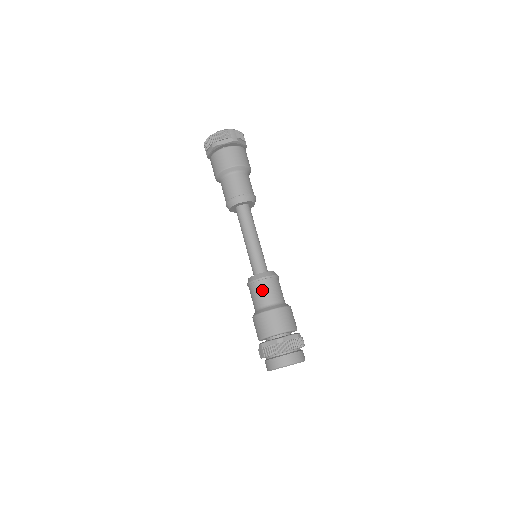
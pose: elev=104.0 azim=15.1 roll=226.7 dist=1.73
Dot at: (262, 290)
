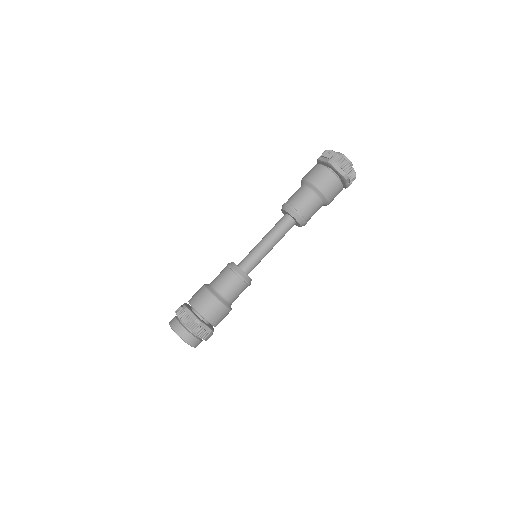
Dot at: (221, 273)
